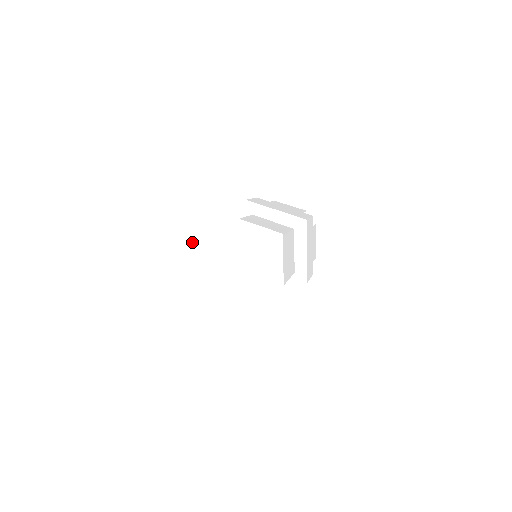
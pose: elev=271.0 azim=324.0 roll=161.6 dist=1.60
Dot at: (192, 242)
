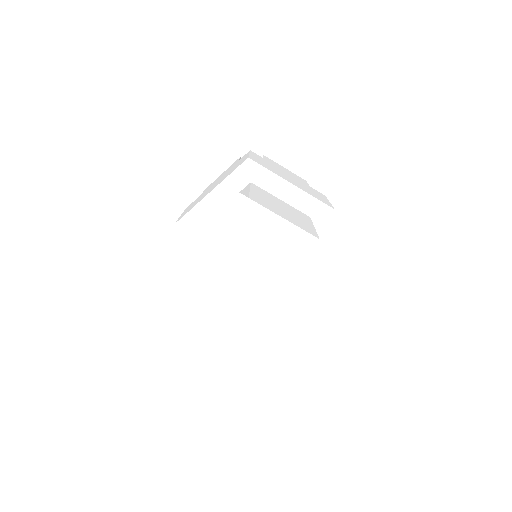
Dot at: (161, 354)
